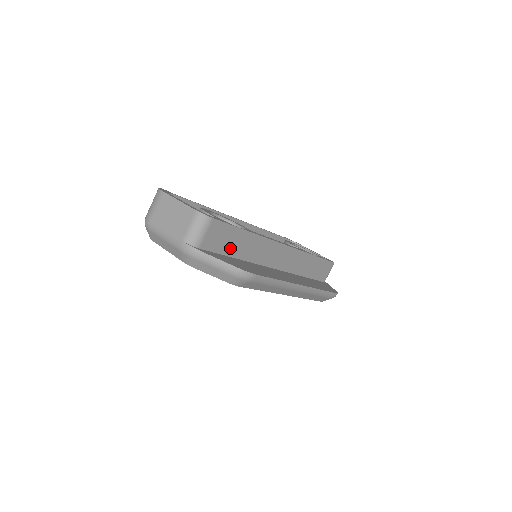
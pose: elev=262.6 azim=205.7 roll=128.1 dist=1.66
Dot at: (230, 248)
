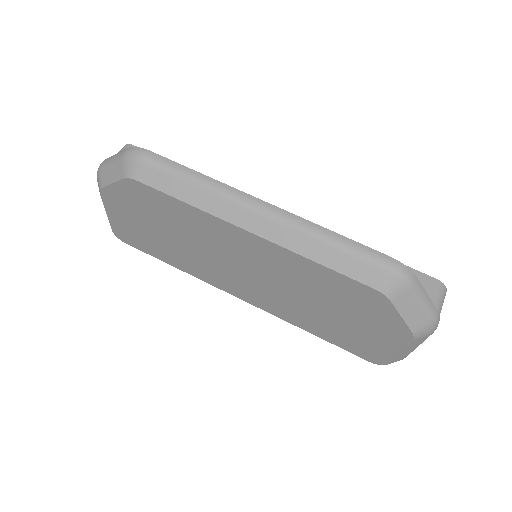
Dot at: occluded
